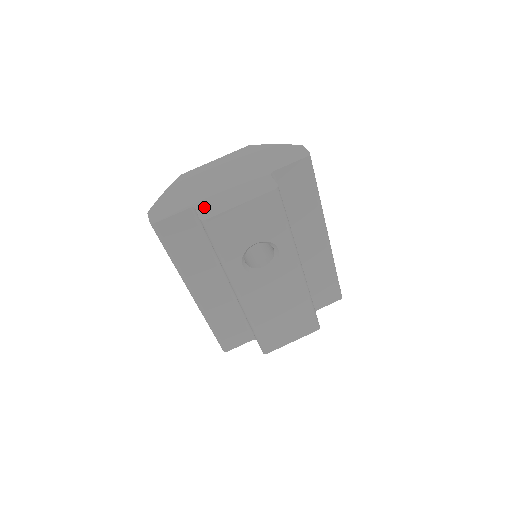
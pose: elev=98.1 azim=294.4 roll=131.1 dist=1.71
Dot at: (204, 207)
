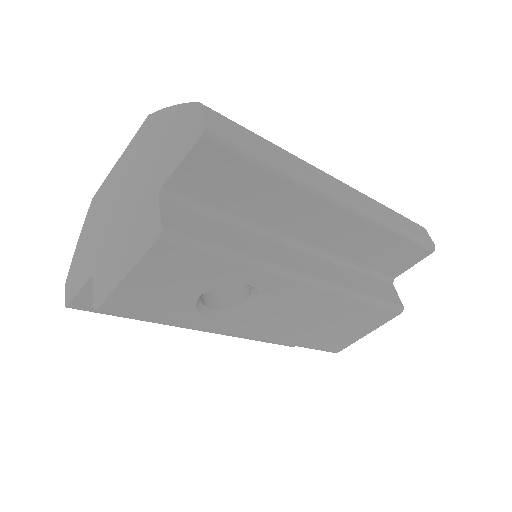
Dot at: (98, 278)
